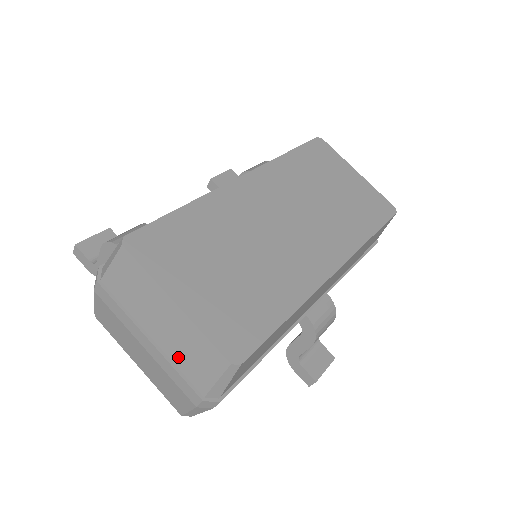
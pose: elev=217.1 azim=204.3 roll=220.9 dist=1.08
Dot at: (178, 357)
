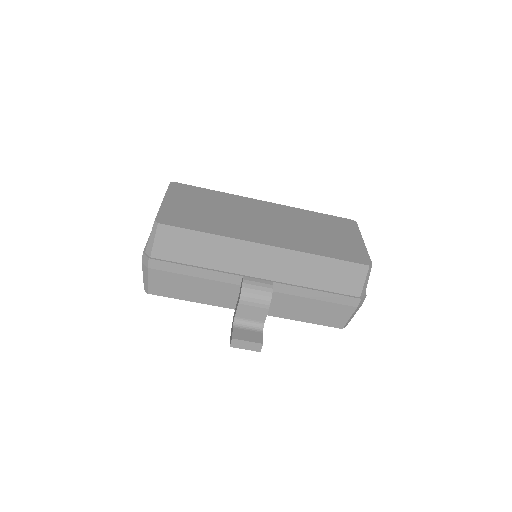
Dot at: occluded
